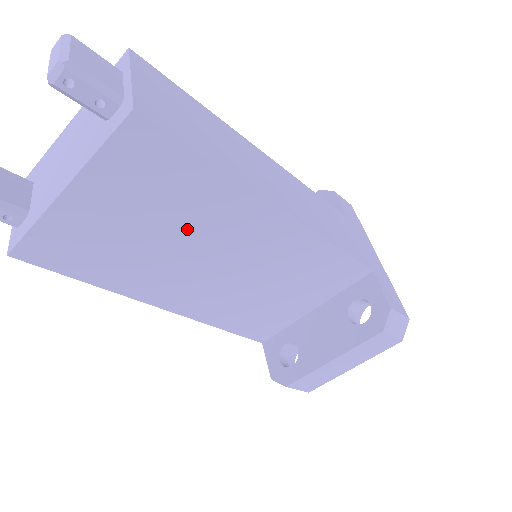
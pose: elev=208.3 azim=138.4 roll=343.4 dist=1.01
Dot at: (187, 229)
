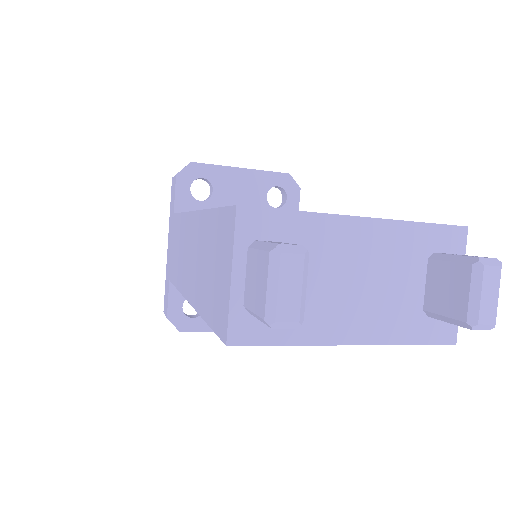
Dot at: occluded
